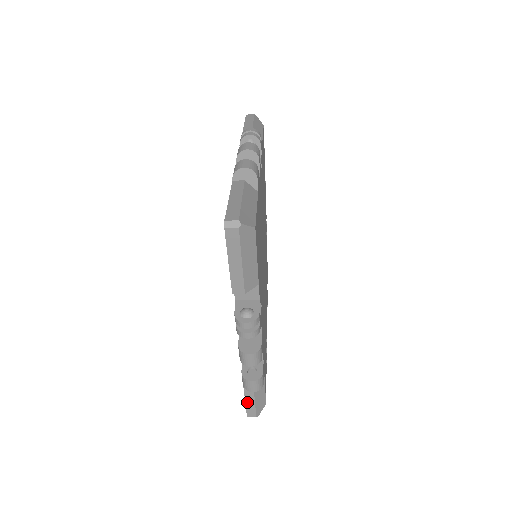
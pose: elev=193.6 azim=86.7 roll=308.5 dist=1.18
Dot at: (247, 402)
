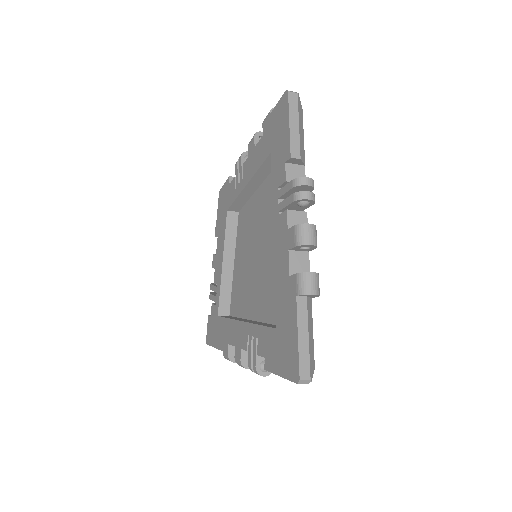
Dot at: occluded
